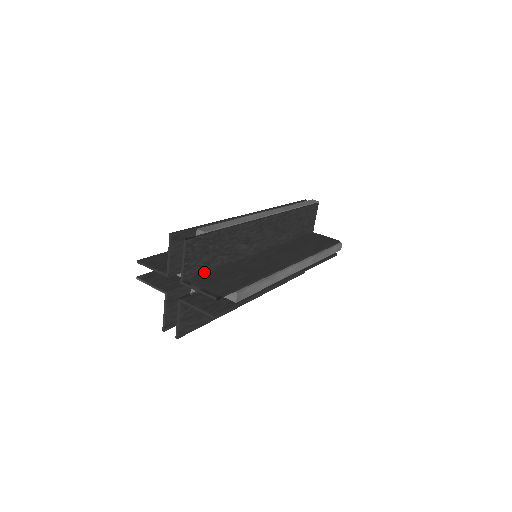
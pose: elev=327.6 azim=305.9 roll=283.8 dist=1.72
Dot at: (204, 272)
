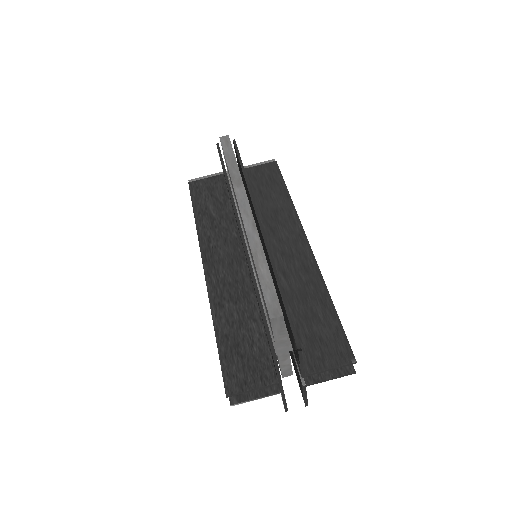
Dot at: occluded
